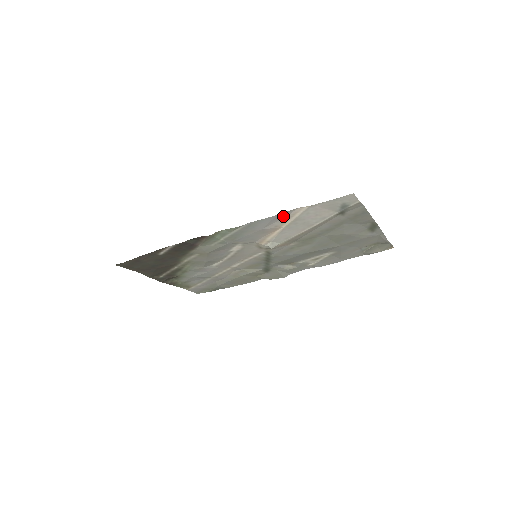
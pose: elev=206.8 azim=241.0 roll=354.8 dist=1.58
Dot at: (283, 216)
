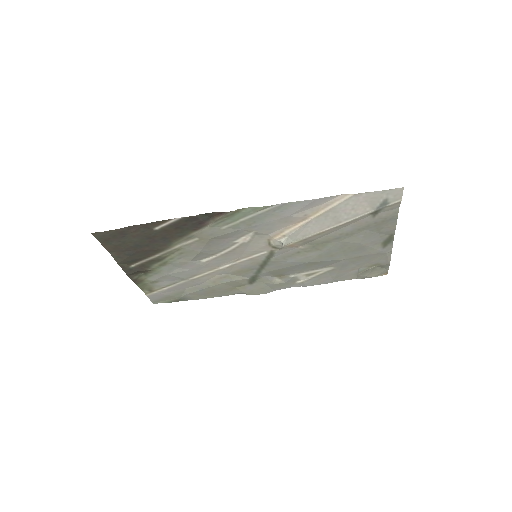
Dot at: (320, 202)
